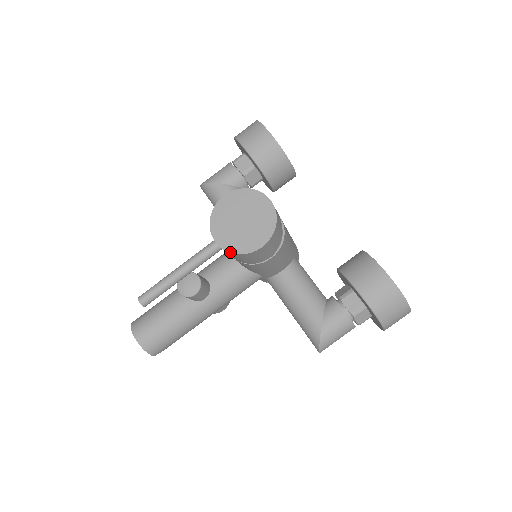
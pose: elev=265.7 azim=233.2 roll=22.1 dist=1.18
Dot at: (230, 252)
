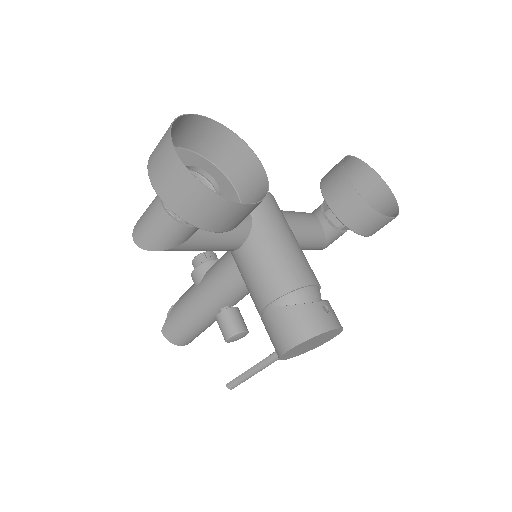
Dot at: occluded
